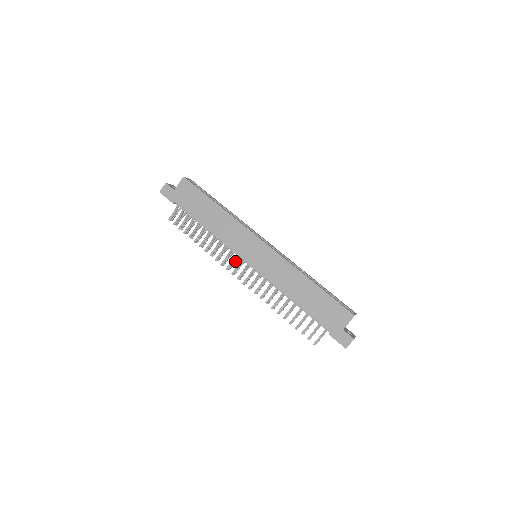
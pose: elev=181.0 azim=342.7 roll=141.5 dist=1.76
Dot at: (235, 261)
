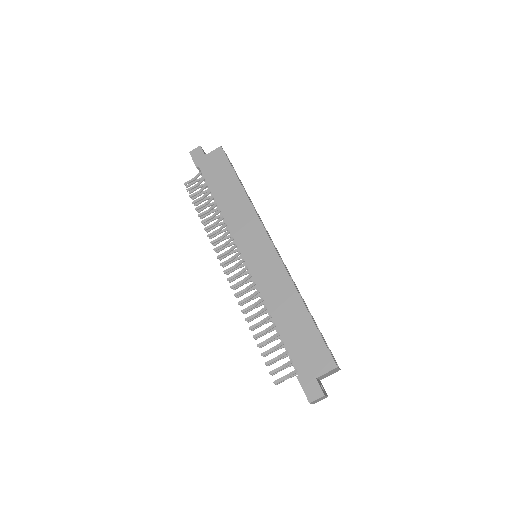
Dot at: (231, 253)
